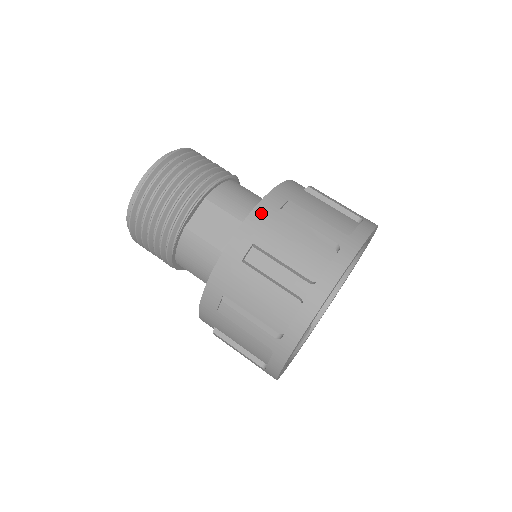
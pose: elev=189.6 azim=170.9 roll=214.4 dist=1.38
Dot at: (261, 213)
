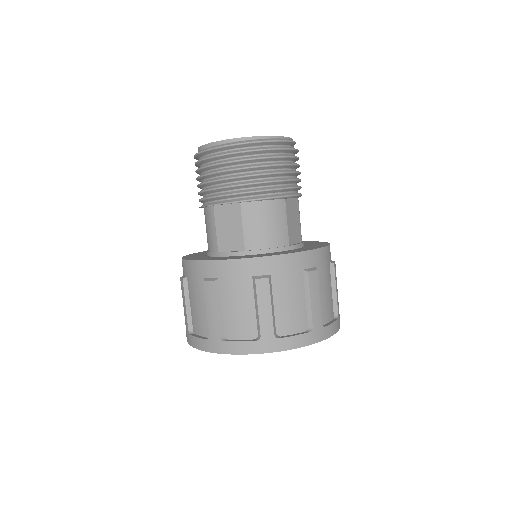
Dot at: (242, 267)
